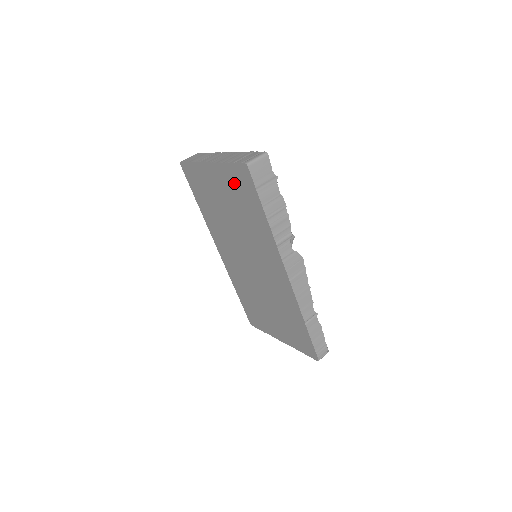
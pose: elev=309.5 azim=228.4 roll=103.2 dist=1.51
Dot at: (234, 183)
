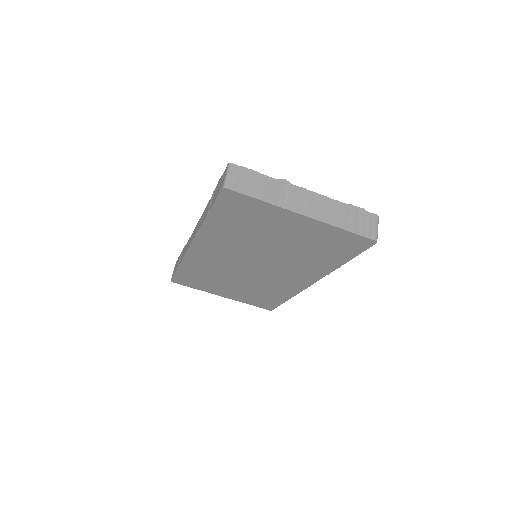
Dot at: (330, 239)
